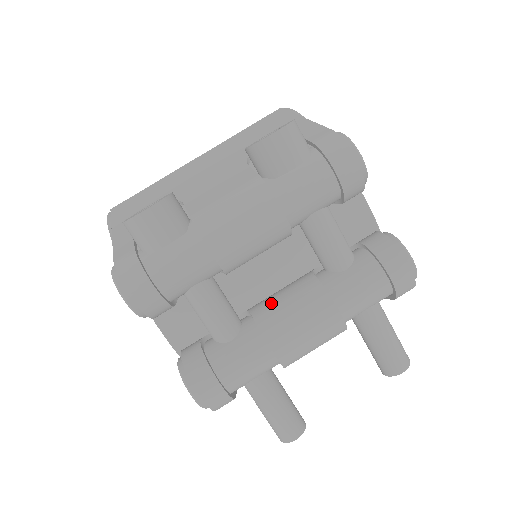
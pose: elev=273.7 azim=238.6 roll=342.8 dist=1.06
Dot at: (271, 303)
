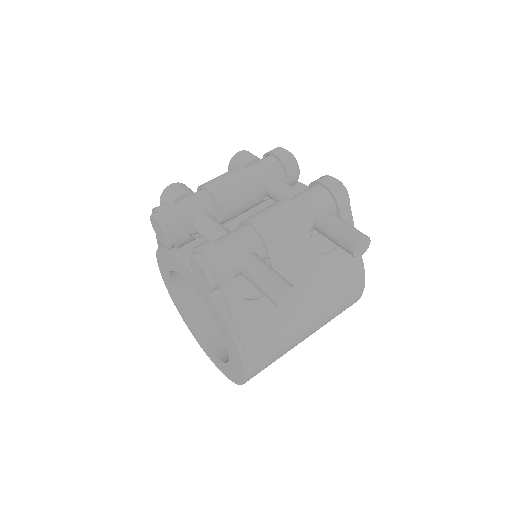
Dot at: occluded
